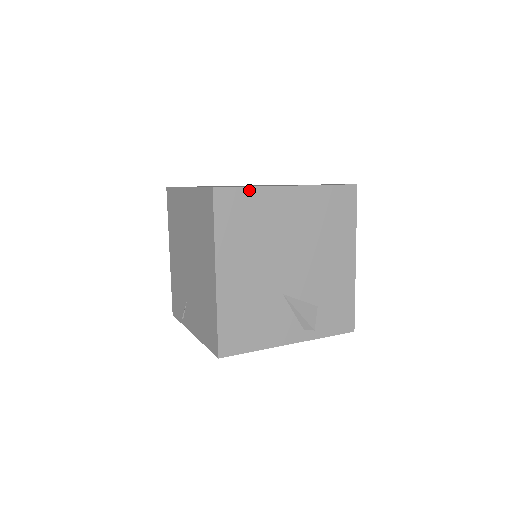
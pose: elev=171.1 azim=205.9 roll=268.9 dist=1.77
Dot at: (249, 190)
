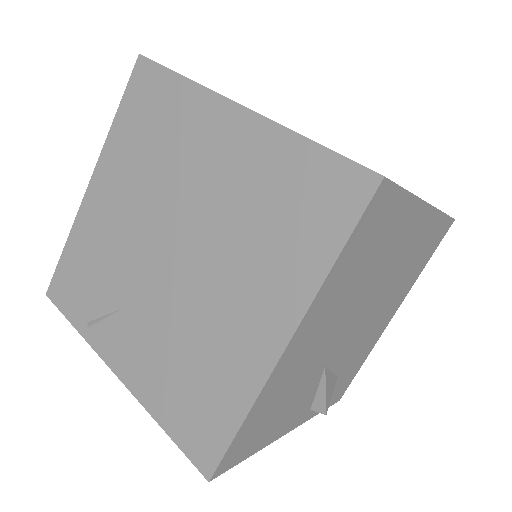
Dot at: (404, 197)
